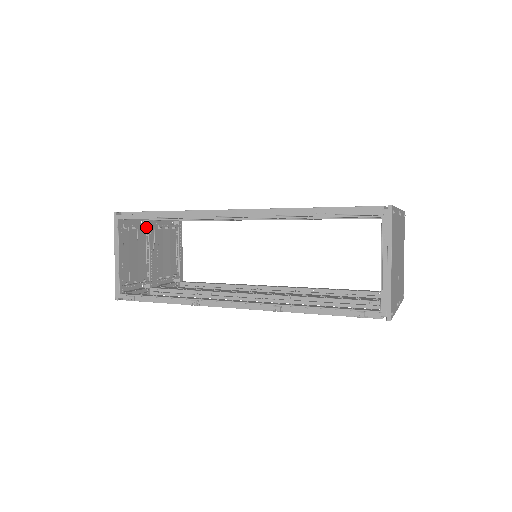
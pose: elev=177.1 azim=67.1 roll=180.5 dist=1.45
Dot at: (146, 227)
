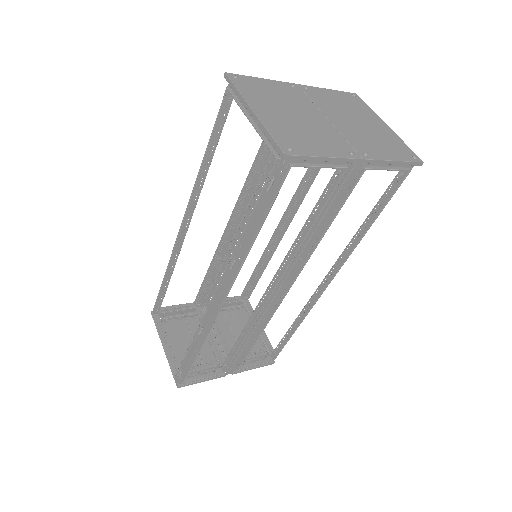
Dot at: (198, 316)
